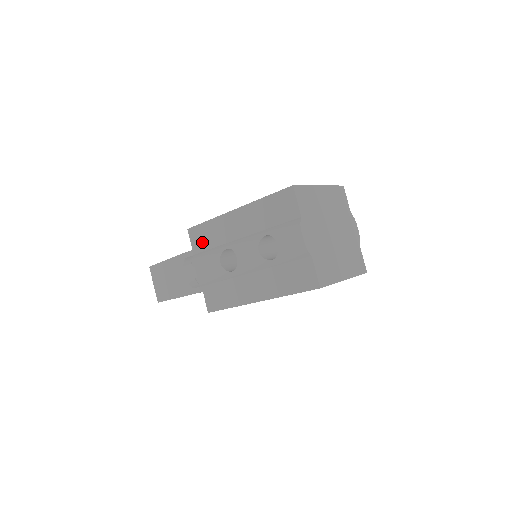
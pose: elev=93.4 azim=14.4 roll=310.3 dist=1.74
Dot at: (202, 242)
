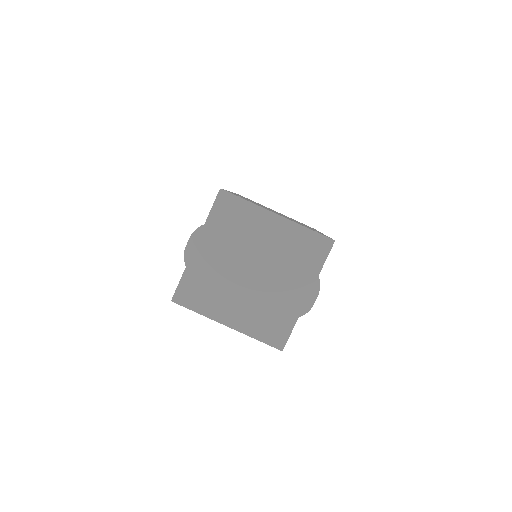
Dot at: occluded
